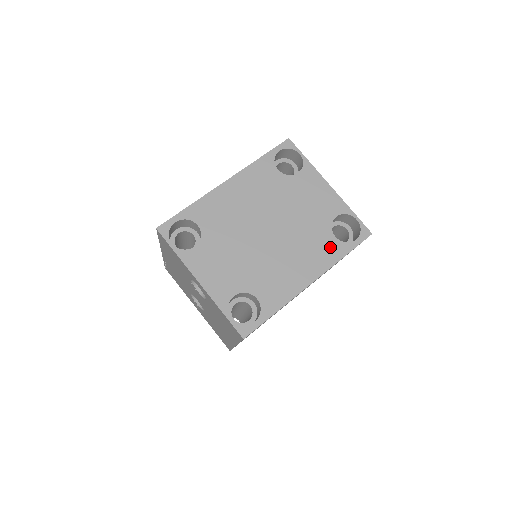
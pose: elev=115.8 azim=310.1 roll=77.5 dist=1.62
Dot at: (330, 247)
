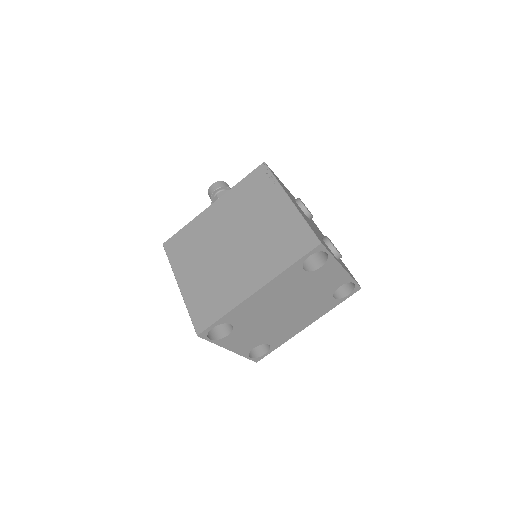
Dot at: (328, 305)
